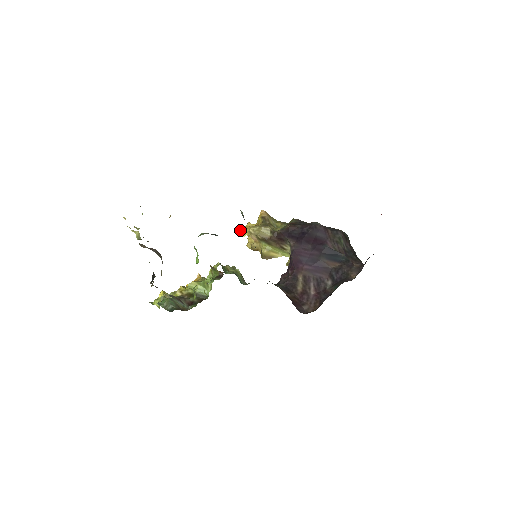
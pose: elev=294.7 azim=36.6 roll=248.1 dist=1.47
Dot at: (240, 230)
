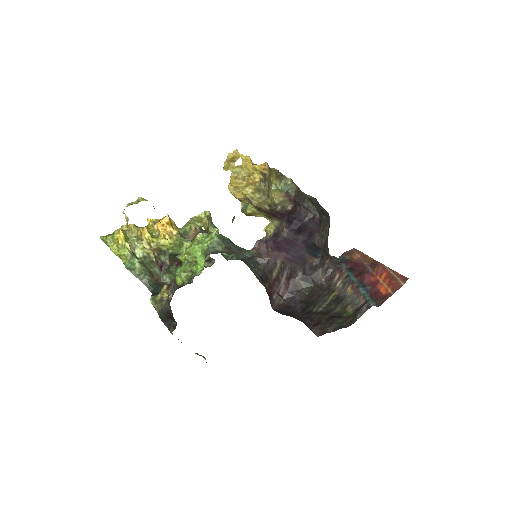
Dot at: (226, 164)
